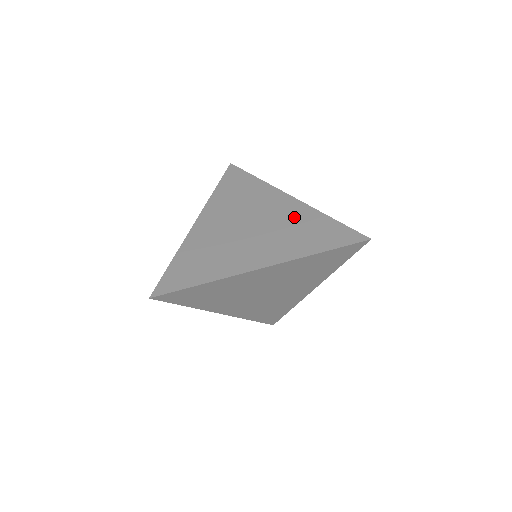
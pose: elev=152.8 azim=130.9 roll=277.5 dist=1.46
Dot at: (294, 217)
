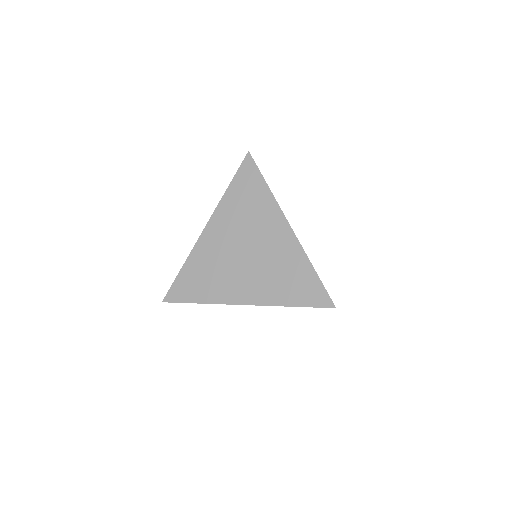
Dot at: (284, 256)
